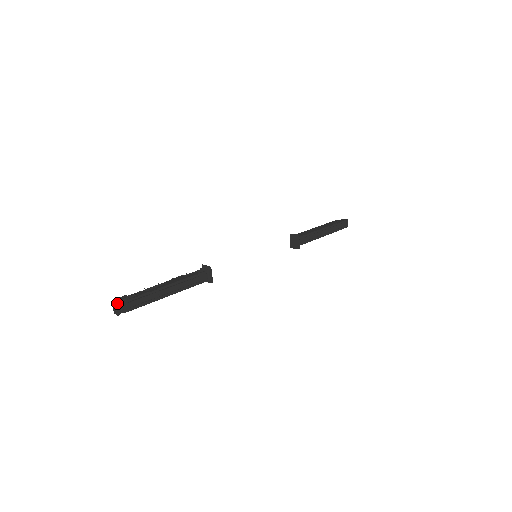
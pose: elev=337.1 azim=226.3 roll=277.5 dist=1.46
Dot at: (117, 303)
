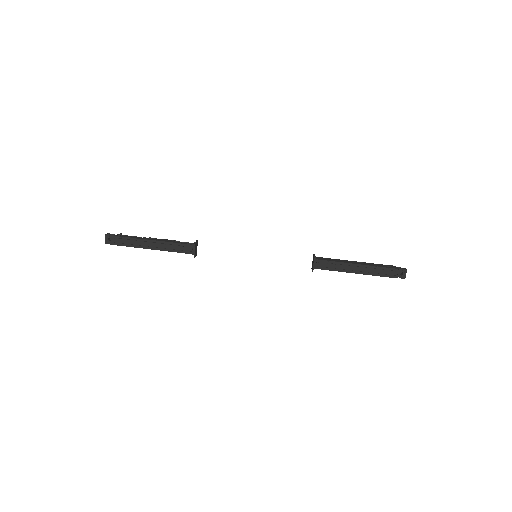
Dot at: (107, 234)
